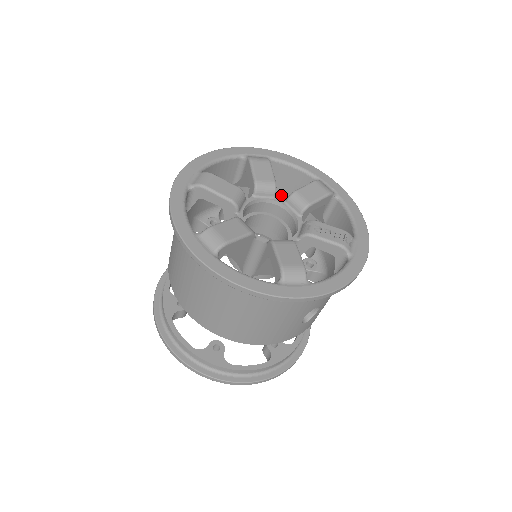
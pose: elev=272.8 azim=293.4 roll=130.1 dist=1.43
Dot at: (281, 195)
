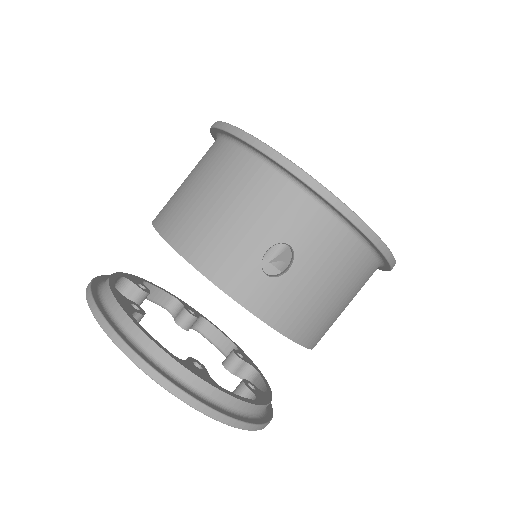
Dot at: occluded
